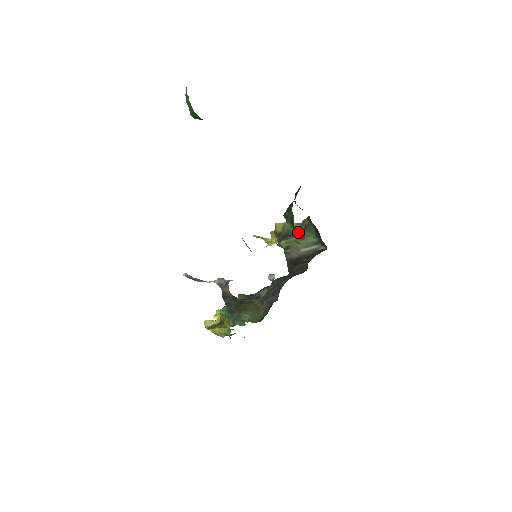
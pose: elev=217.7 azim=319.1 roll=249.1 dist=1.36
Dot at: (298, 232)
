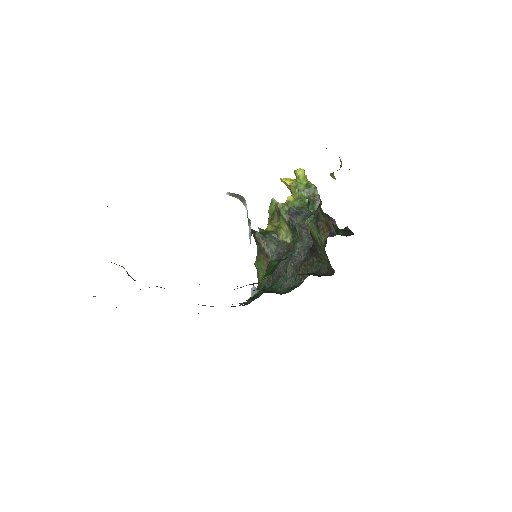
Dot at: (324, 231)
